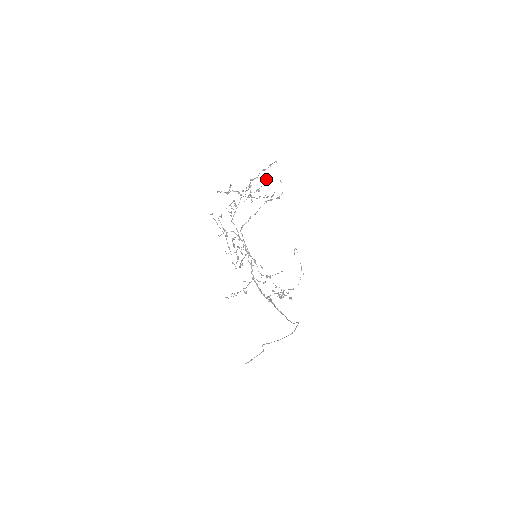
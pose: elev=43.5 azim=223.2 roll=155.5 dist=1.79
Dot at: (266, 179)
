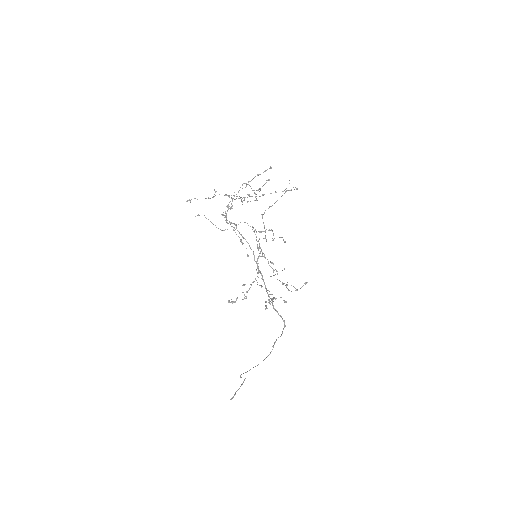
Dot at: (268, 180)
